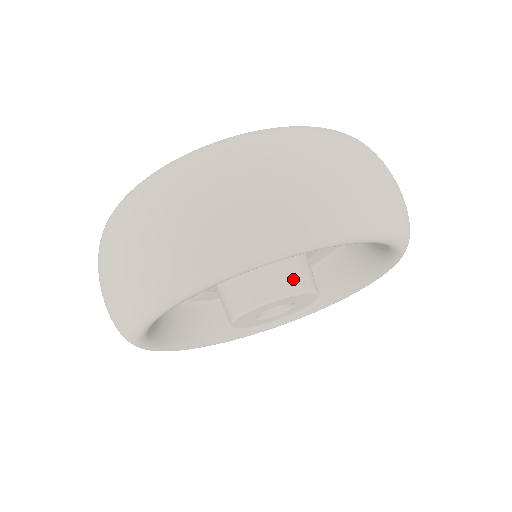
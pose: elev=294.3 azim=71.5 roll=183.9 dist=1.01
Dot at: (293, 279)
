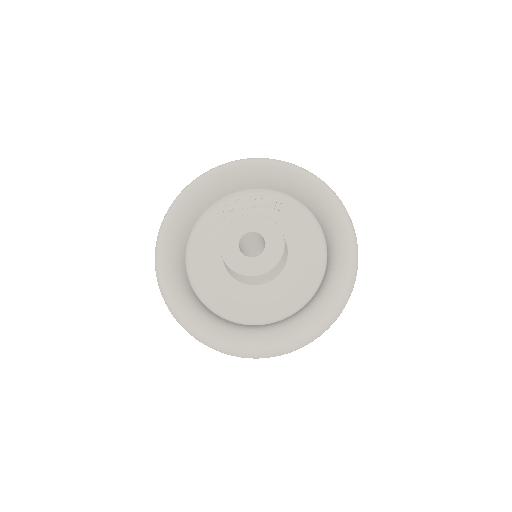
Dot at: occluded
